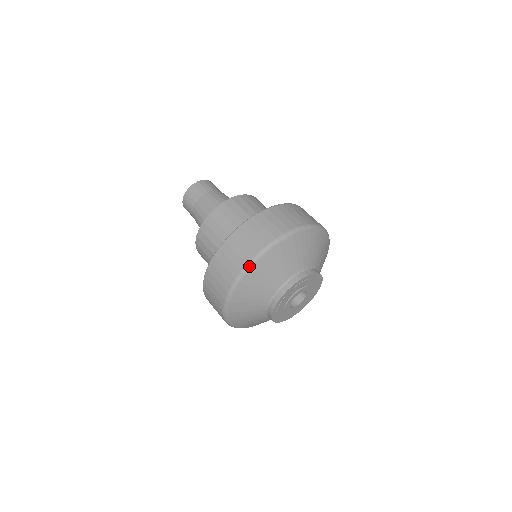
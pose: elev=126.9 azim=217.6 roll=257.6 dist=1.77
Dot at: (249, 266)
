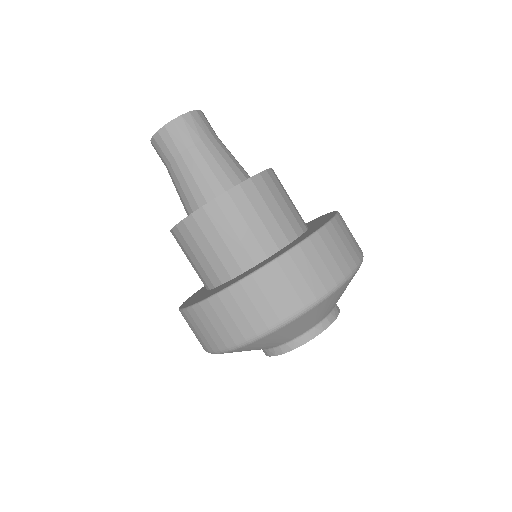
Dot at: (216, 353)
